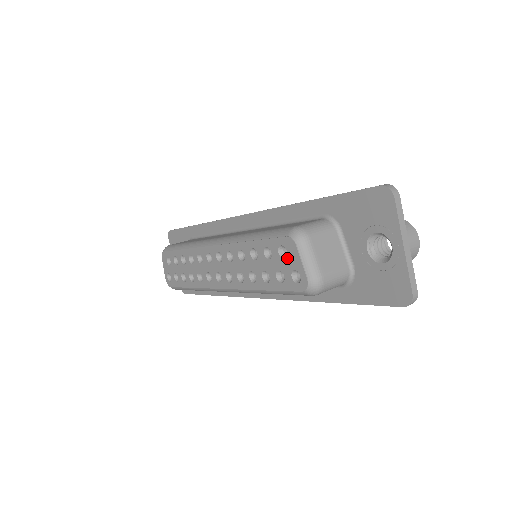
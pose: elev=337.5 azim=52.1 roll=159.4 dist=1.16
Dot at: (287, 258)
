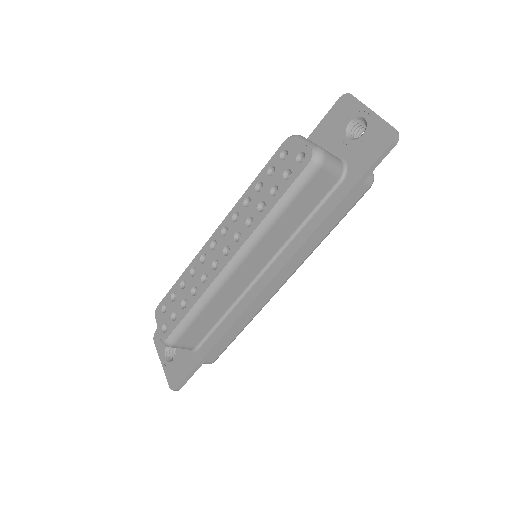
Dot at: (289, 154)
